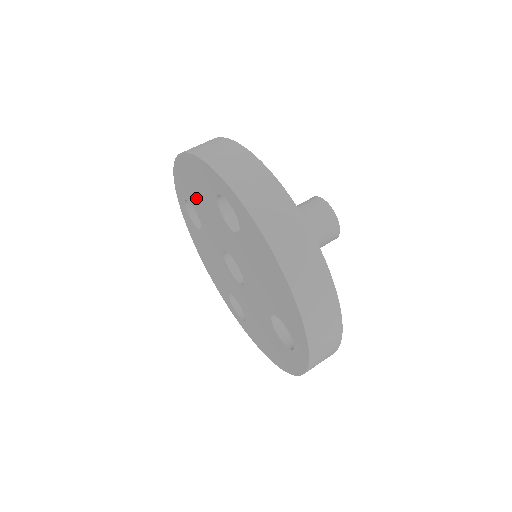
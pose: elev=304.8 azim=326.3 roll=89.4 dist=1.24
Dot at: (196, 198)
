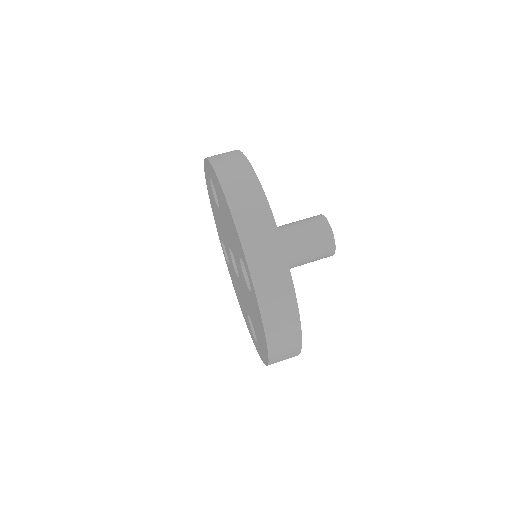
Dot at: (223, 209)
